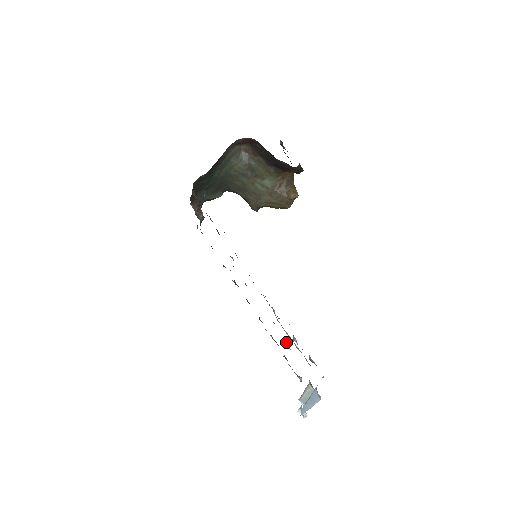
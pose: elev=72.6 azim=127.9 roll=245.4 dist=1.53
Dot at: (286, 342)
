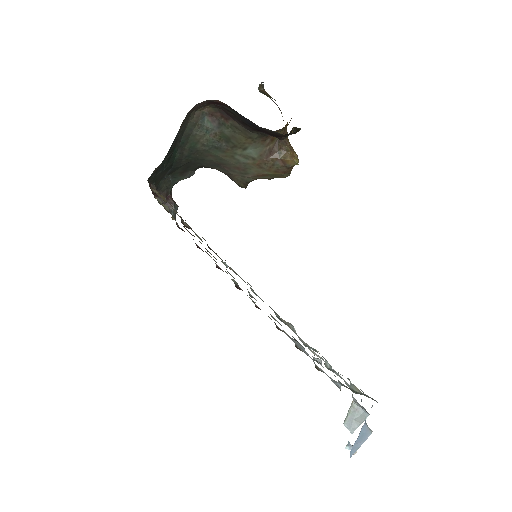
Dot at: occluded
